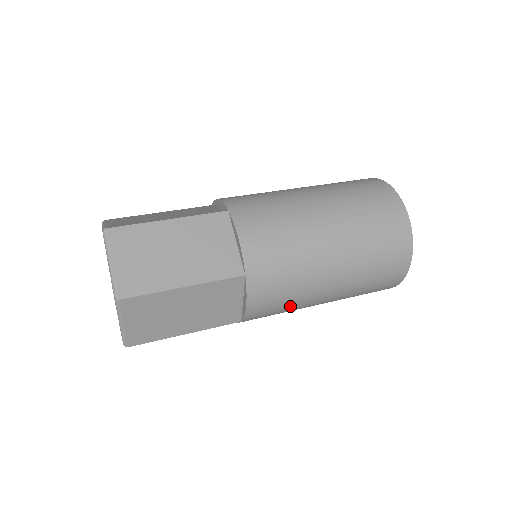
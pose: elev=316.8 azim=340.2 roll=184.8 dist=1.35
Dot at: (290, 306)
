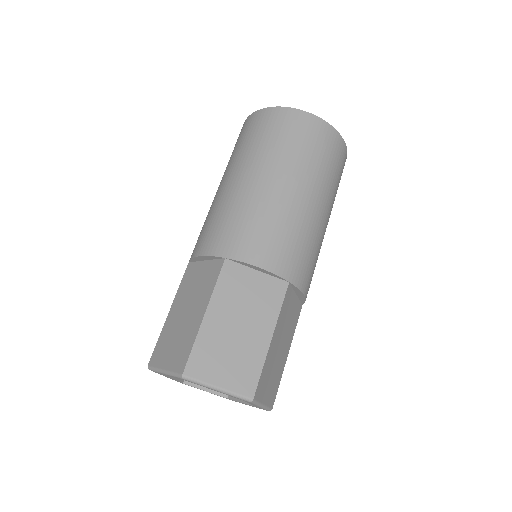
Dot at: (317, 259)
